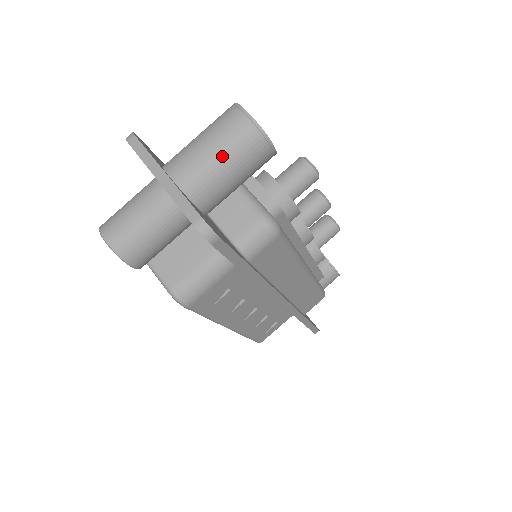
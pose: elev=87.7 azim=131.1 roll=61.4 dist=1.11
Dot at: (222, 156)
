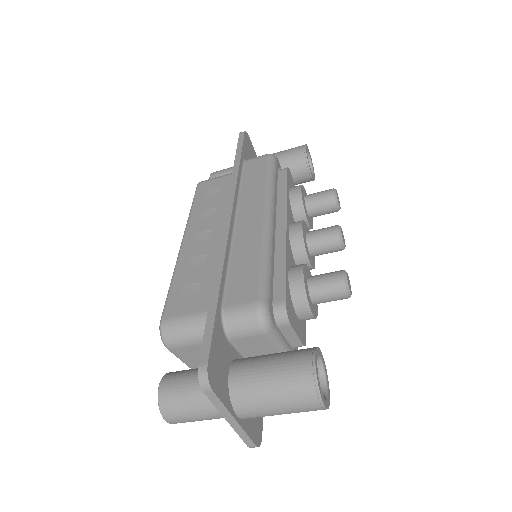
Dot at: occluded
